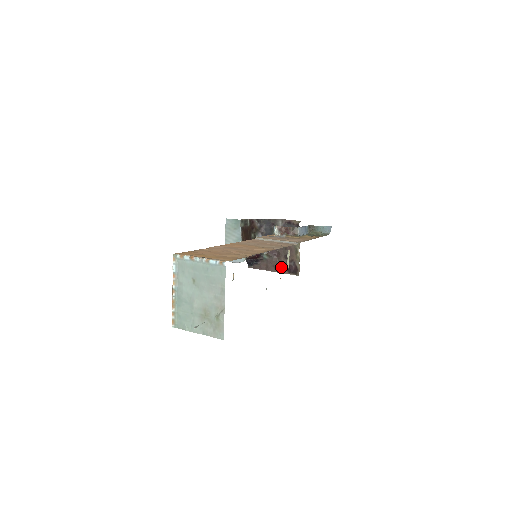
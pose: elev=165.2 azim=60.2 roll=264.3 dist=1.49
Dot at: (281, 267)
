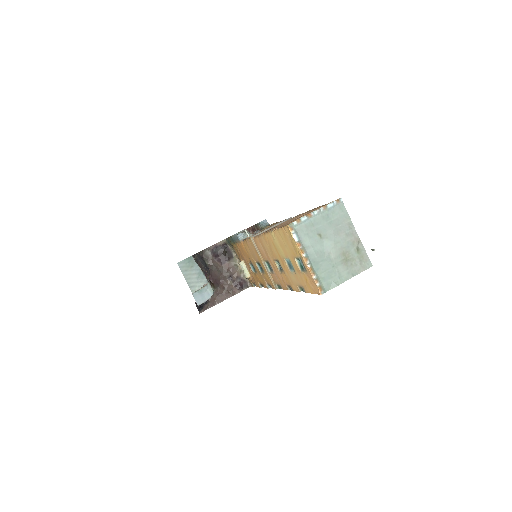
Dot at: (230, 290)
